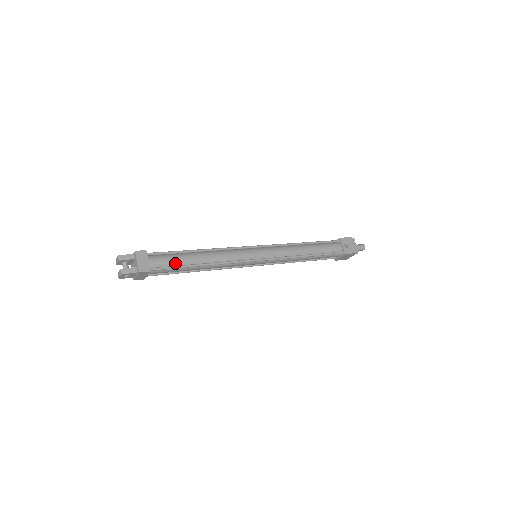
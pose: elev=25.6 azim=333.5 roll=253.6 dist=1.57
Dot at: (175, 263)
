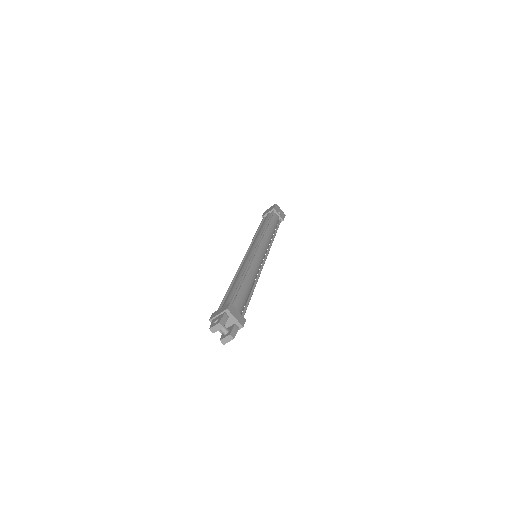
Dot at: (245, 300)
